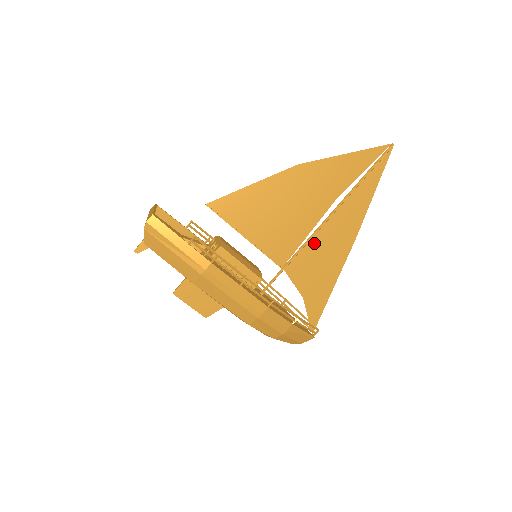
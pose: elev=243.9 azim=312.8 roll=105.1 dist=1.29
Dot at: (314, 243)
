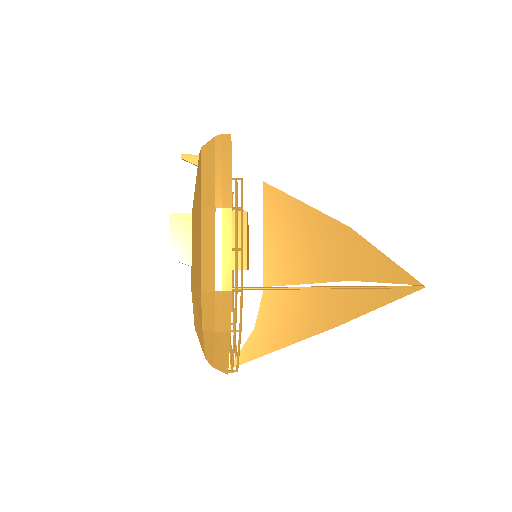
Dot at: (305, 295)
